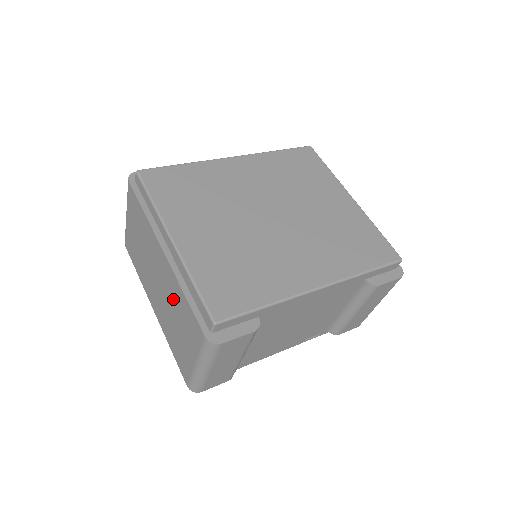
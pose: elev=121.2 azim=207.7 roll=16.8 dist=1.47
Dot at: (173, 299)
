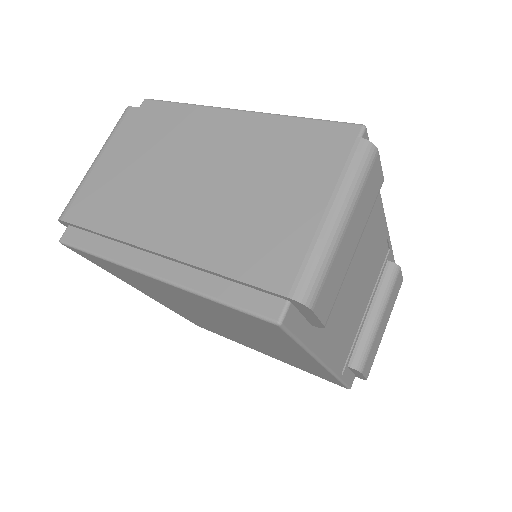
Dot at: (252, 164)
